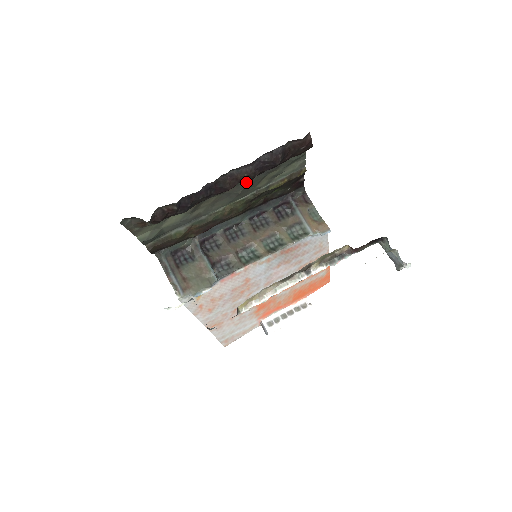
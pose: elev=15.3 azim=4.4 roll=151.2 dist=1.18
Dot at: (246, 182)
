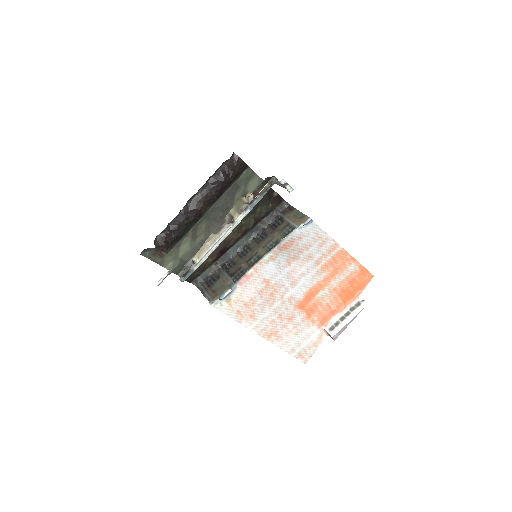
Dot at: (219, 205)
